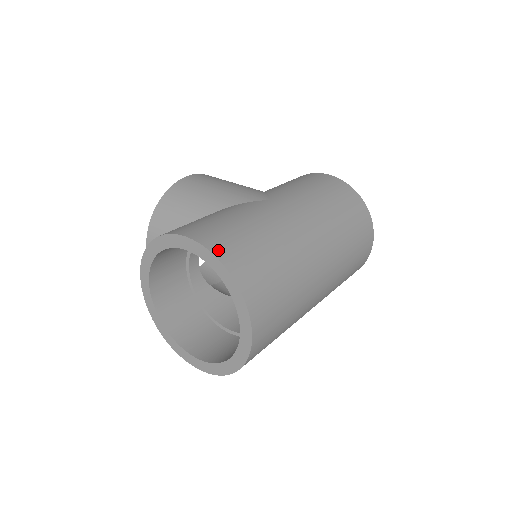
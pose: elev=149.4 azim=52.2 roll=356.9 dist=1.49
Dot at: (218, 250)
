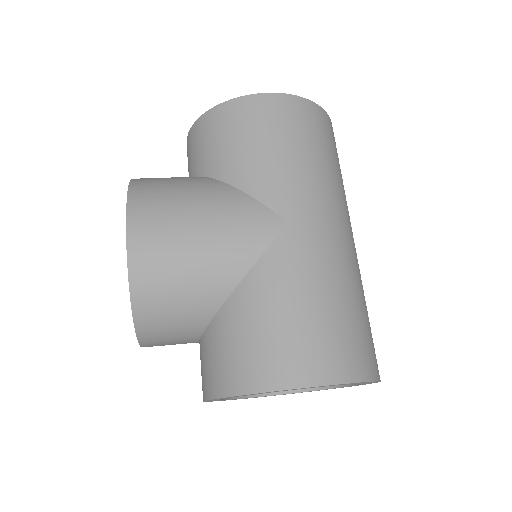
Dot at: (348, 373)
